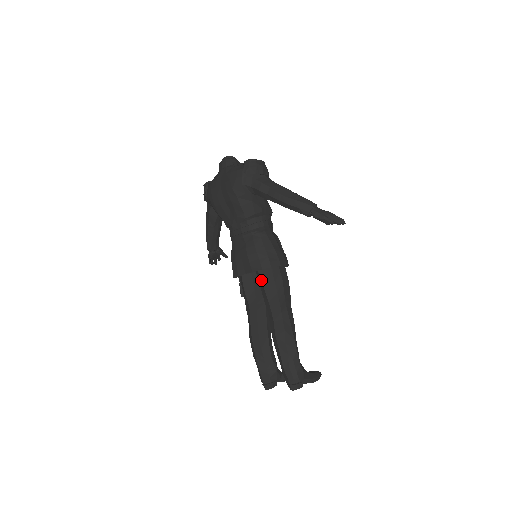
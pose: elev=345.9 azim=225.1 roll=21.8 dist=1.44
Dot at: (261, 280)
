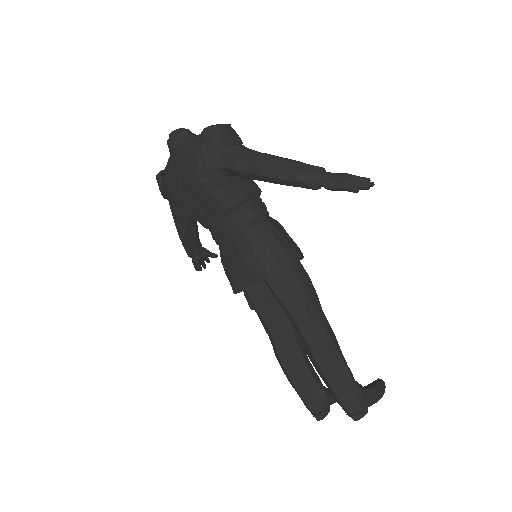
Dot at: (273, 291)
